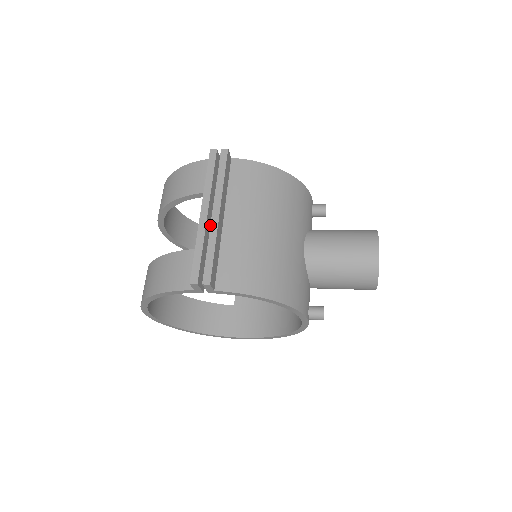
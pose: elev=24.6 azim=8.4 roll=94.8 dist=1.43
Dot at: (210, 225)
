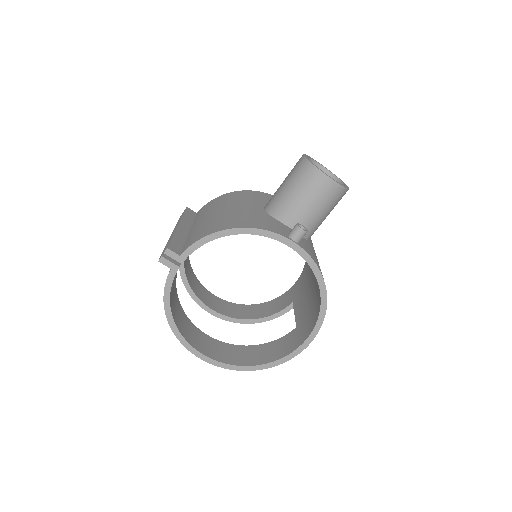
Dot at: occluded
